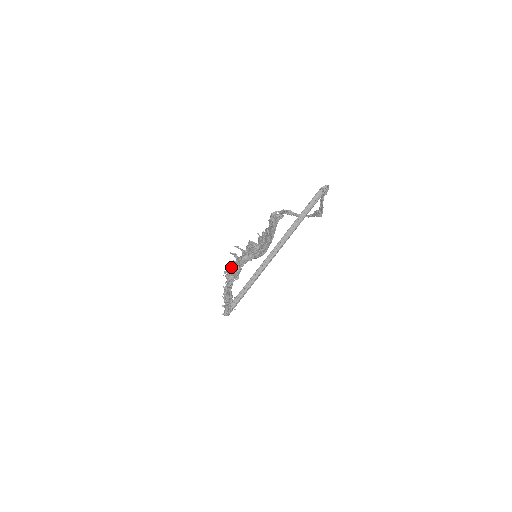
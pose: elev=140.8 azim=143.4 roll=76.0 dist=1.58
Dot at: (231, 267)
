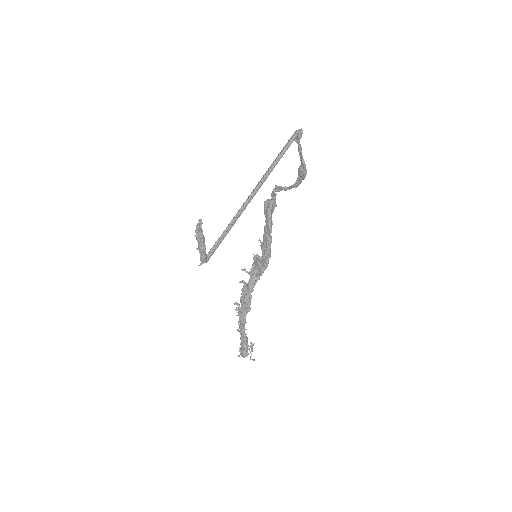
Dot at: occluded
